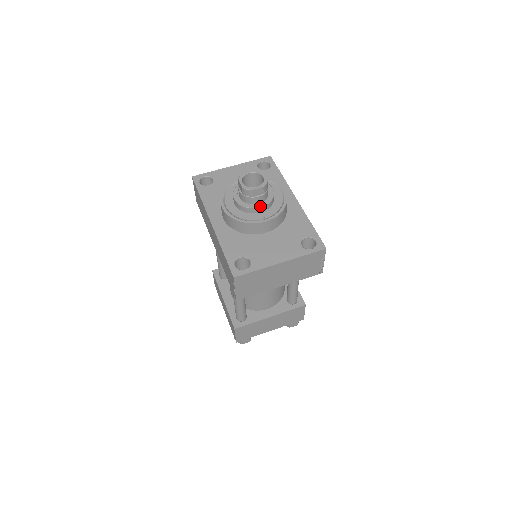
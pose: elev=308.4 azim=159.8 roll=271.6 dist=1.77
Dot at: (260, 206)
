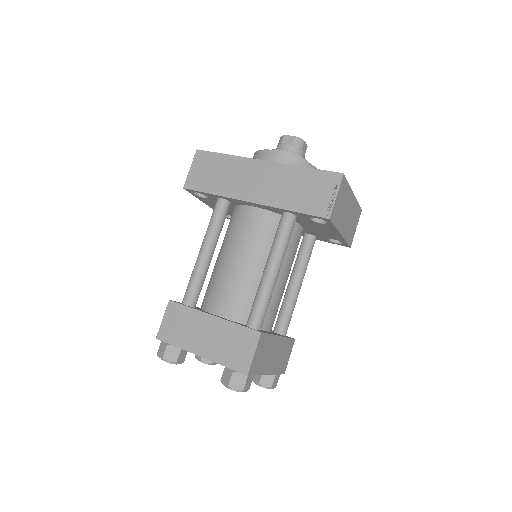
Dot at: occluded
